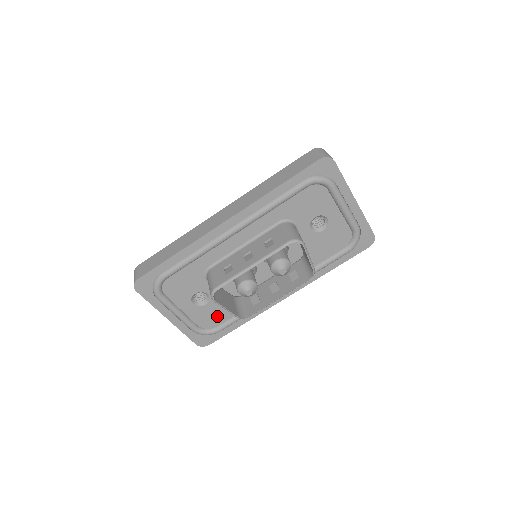
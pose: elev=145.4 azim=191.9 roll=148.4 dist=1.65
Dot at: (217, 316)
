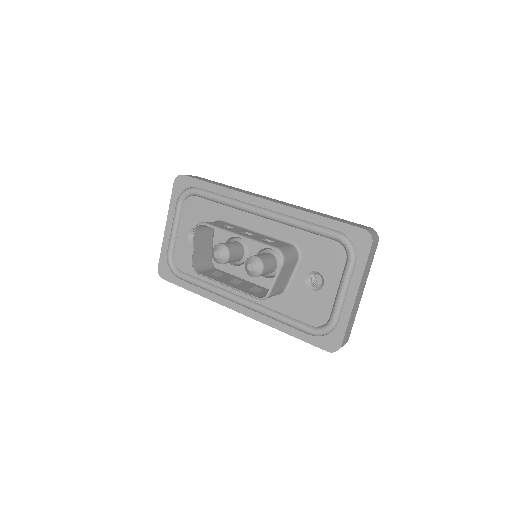
Dot at: (189, 263)
